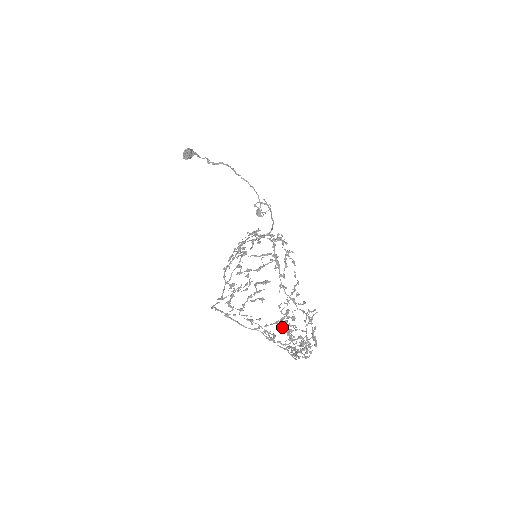
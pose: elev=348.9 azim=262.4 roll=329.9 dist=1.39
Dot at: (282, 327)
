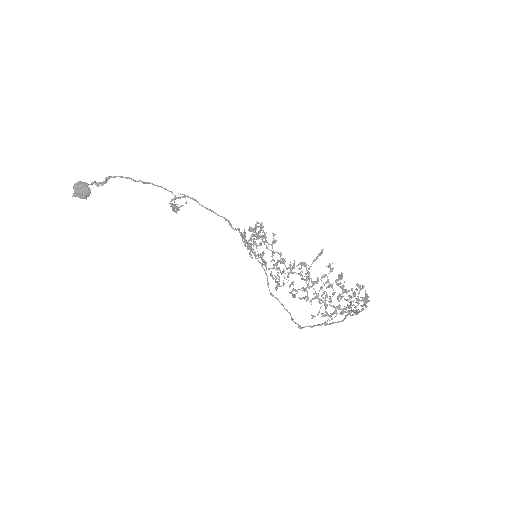
Dot at: (295, 297)
